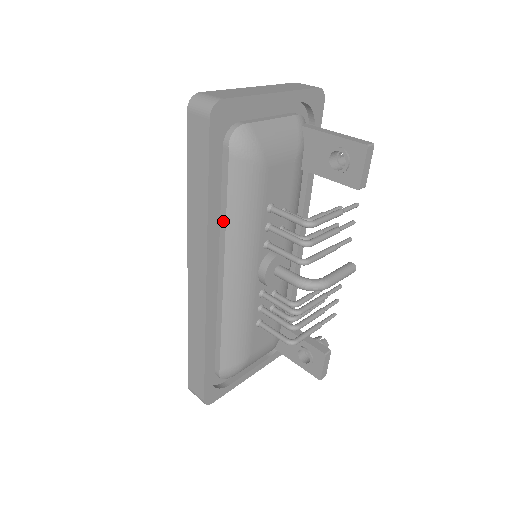
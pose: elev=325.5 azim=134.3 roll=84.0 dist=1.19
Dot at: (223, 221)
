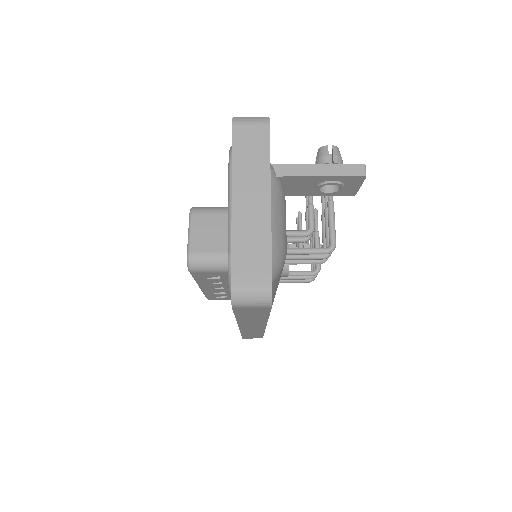
Dot at: occluded
